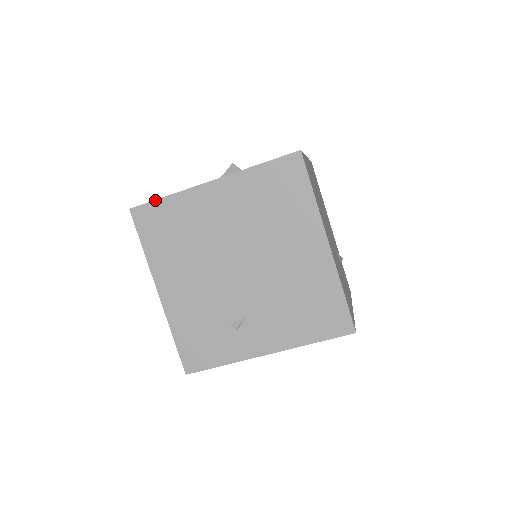
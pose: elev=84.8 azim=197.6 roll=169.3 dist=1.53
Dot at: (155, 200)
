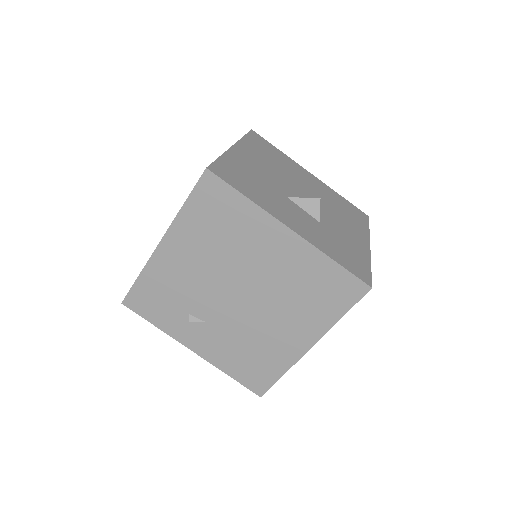
Dot at: (234, 188)
